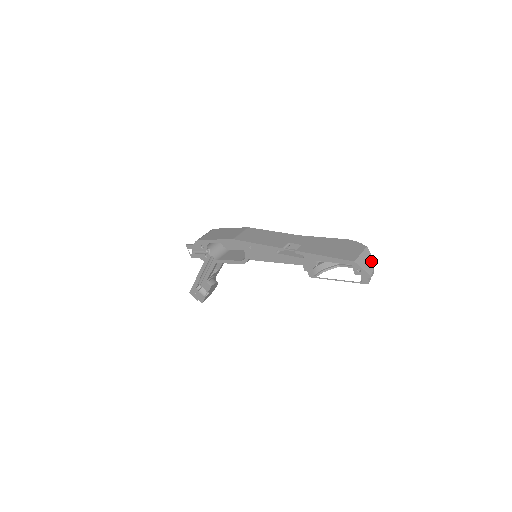
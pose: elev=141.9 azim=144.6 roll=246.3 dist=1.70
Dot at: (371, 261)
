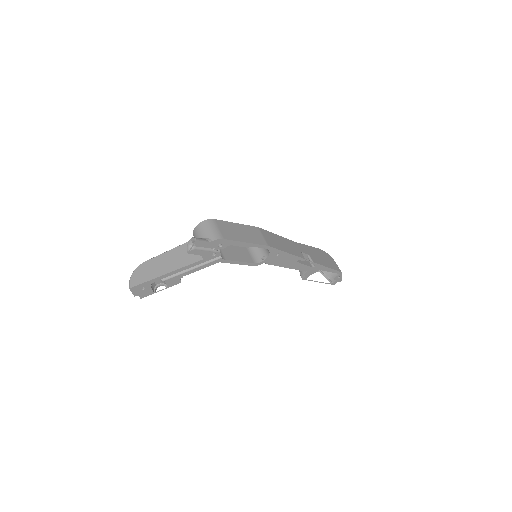
Dot at: occluded
